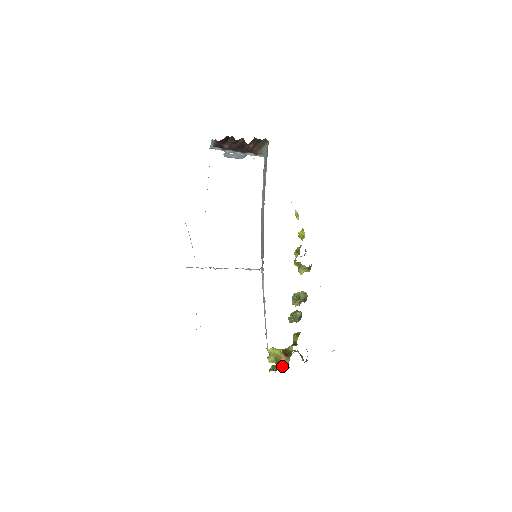
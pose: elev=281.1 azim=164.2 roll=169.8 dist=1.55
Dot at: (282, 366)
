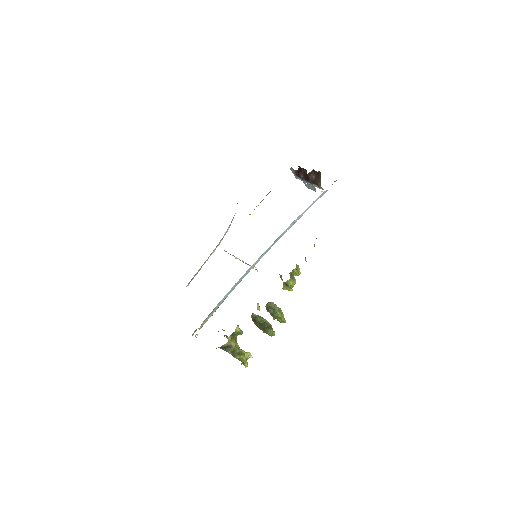
Dot at: occluded
